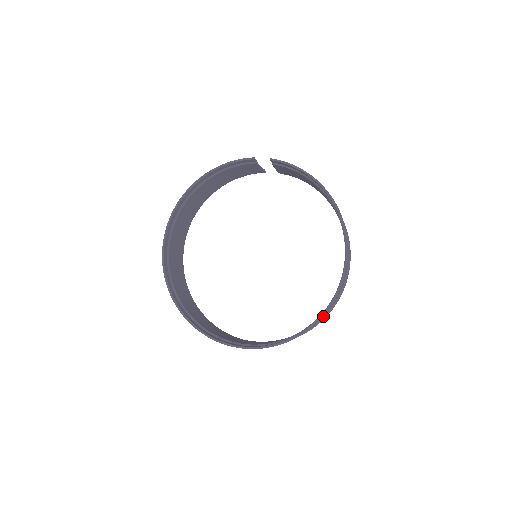
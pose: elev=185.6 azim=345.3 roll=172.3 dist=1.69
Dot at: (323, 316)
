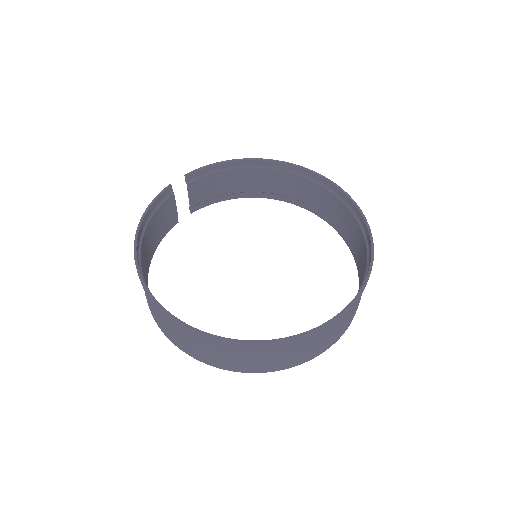
Dot at: (364, 221)
